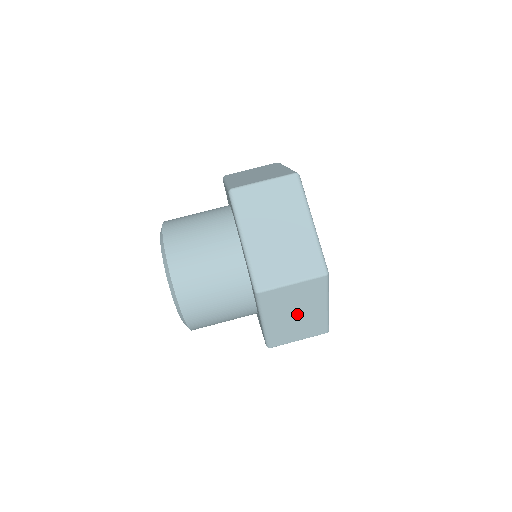
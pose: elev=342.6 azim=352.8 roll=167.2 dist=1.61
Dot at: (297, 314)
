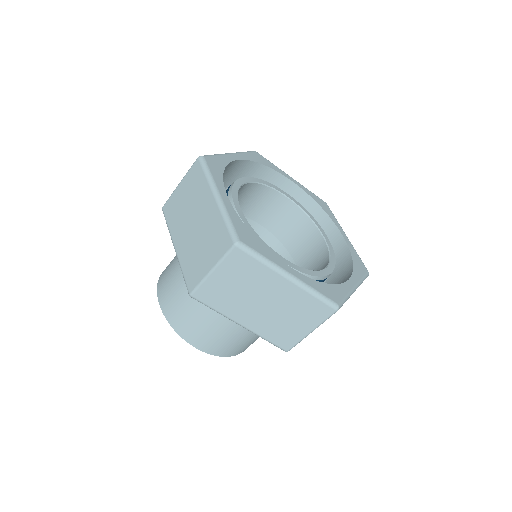
Dot at: occluded
